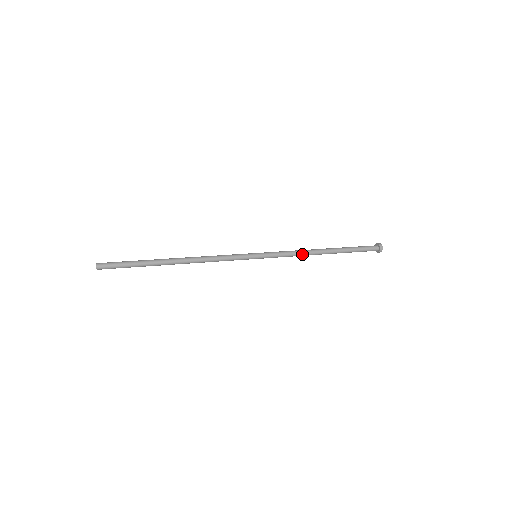
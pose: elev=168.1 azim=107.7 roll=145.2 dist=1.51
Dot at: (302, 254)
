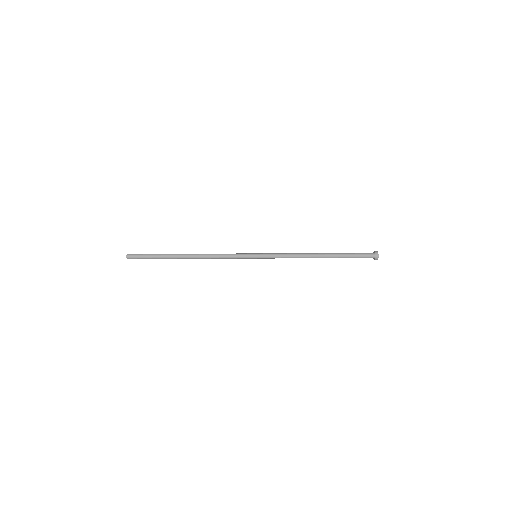
Dot at: occluded
